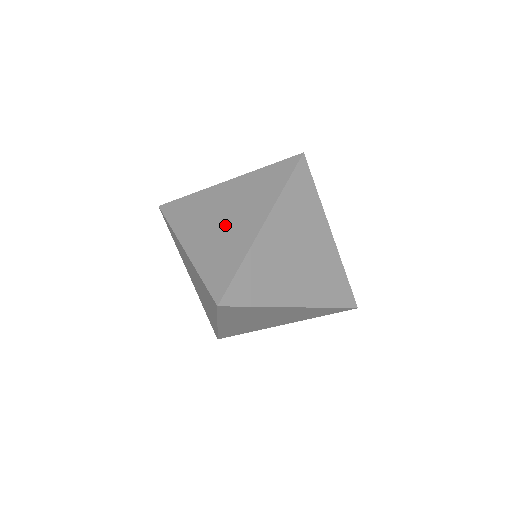
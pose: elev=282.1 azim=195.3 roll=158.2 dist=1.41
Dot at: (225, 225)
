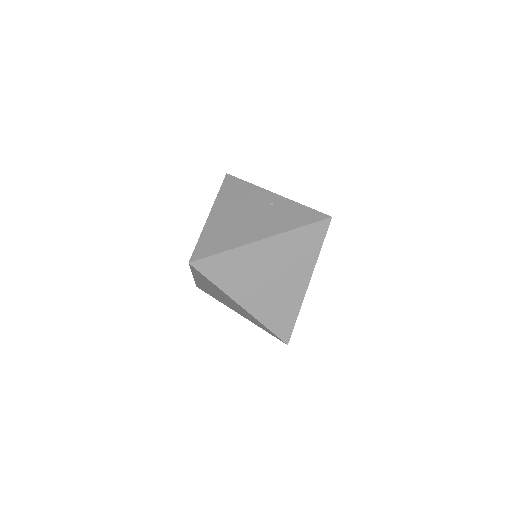
Dot at: (276, 285)
